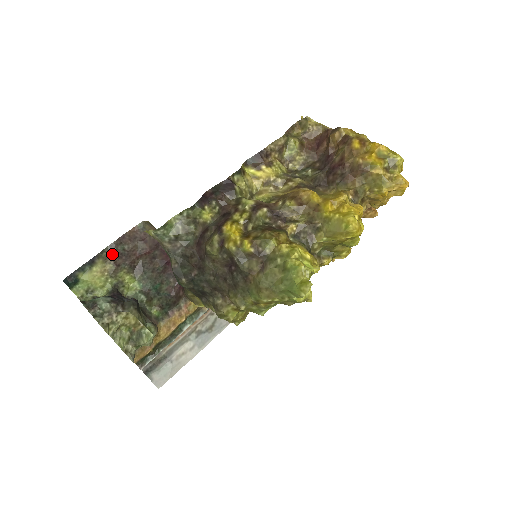
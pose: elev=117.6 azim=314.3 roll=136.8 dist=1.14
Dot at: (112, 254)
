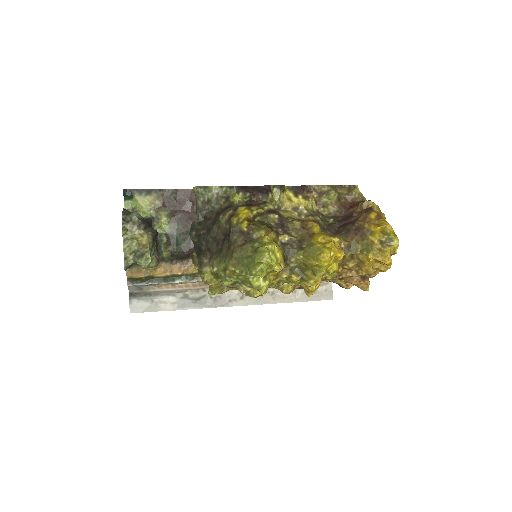
Dot at: (166, 196)
